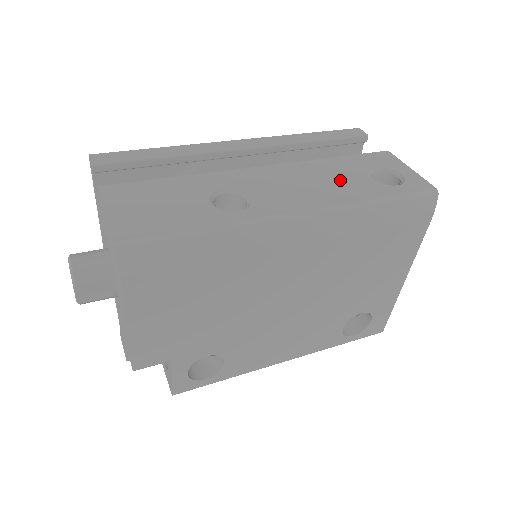
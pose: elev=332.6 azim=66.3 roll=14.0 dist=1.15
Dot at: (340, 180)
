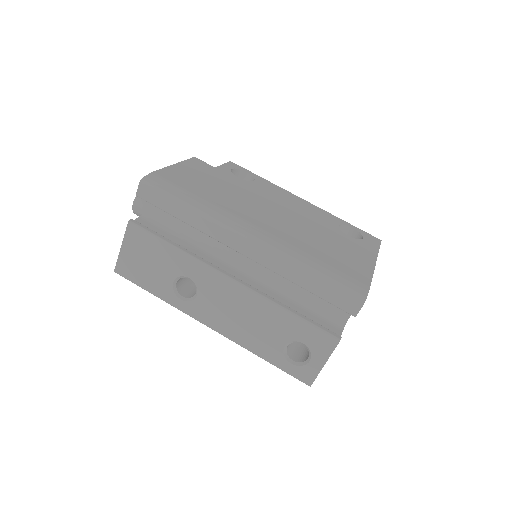
Dot at: (262, 330)
